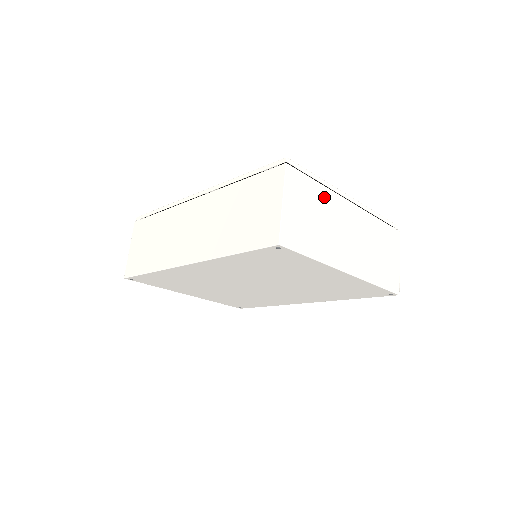
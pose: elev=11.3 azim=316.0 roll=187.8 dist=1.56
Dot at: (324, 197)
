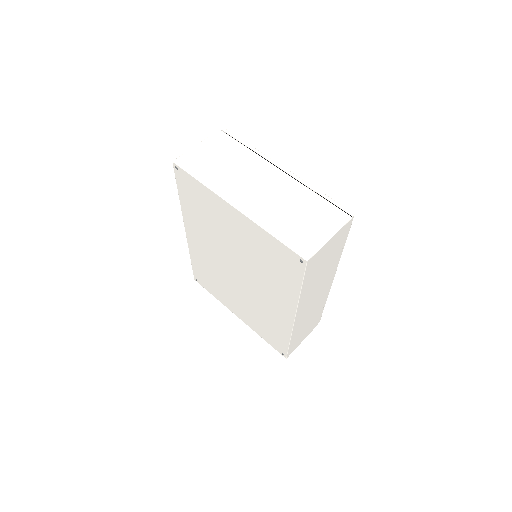
Dot at: (246, 156)
